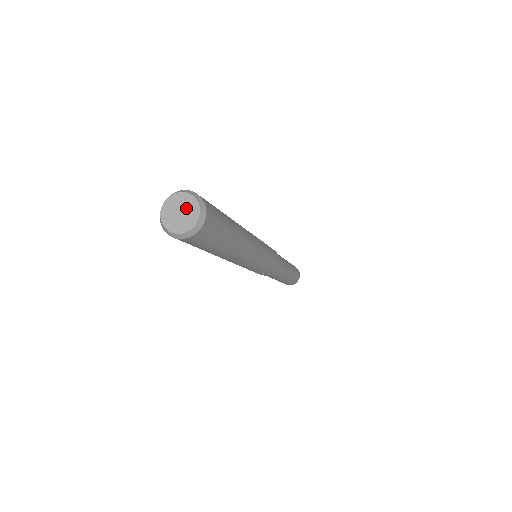
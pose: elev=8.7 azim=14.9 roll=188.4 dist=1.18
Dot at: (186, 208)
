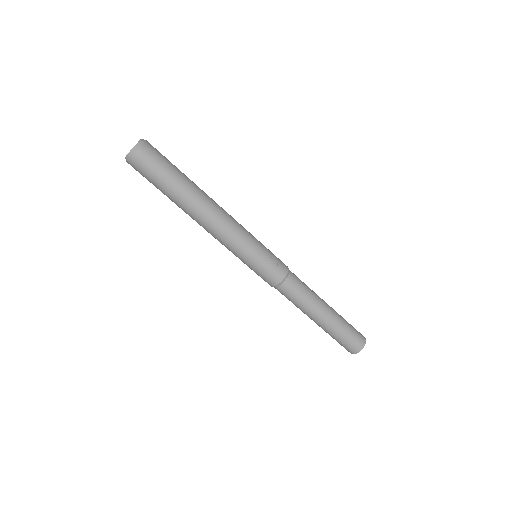
Dot at: occluded
